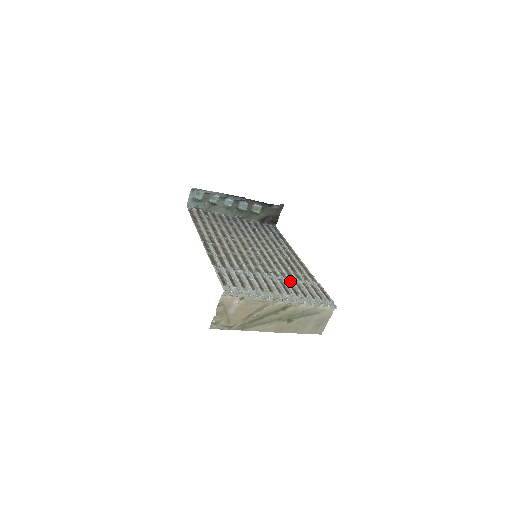
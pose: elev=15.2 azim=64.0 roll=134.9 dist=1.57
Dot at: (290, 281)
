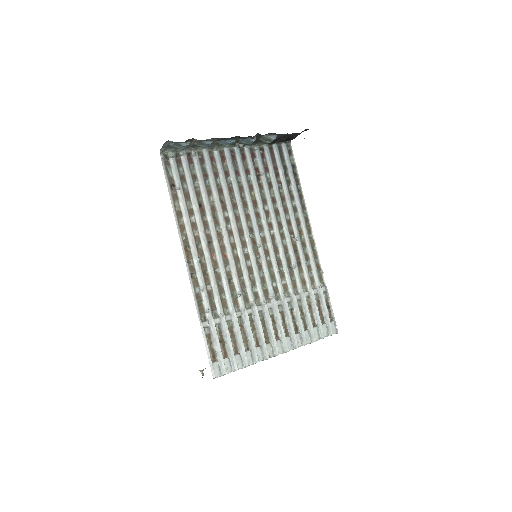
Dot at: (293, 304)
